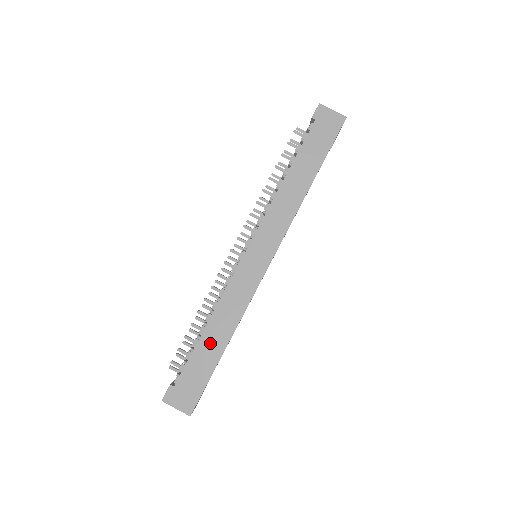
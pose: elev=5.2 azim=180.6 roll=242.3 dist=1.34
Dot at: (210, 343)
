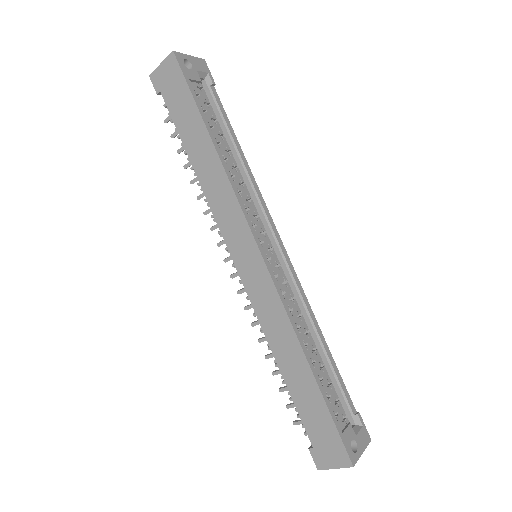
Dot at: (296, 379)
